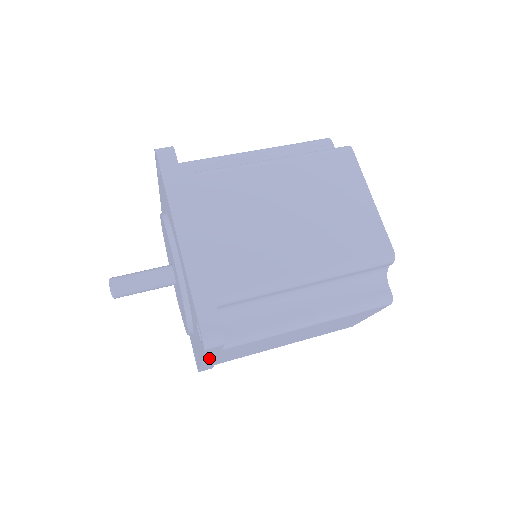
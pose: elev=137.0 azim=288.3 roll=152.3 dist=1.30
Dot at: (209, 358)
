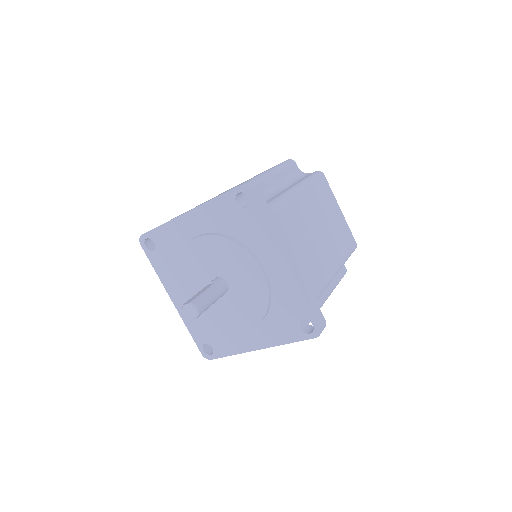
Dot at: (281, 243)
